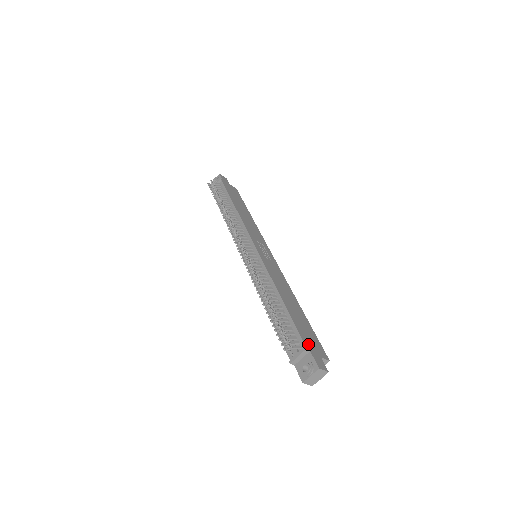
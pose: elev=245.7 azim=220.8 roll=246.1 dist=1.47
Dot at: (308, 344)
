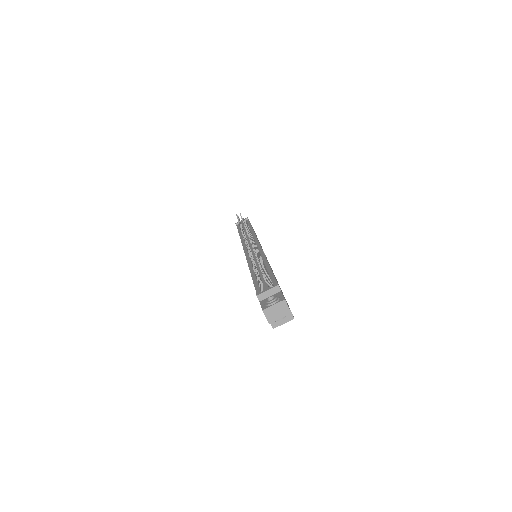
Dot at: occluded
